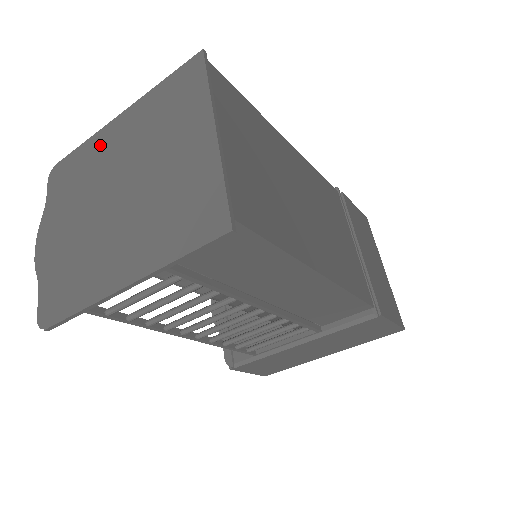
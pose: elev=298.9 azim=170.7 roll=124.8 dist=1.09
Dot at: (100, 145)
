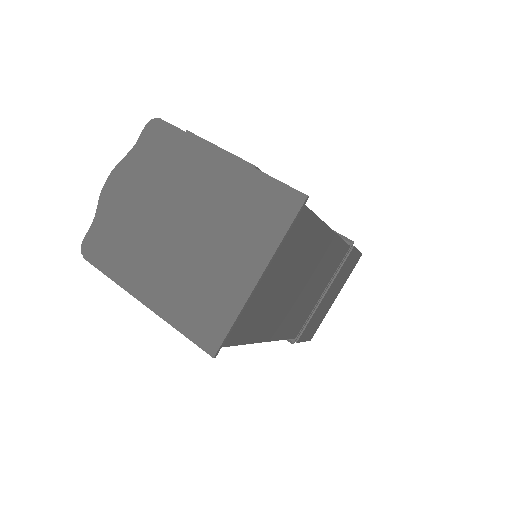
Dot at: (196, 159)
